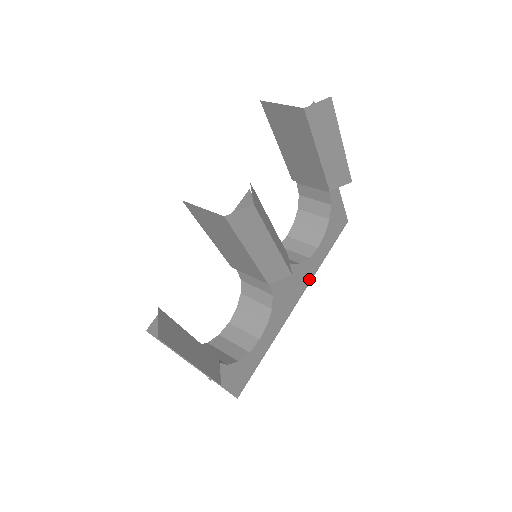
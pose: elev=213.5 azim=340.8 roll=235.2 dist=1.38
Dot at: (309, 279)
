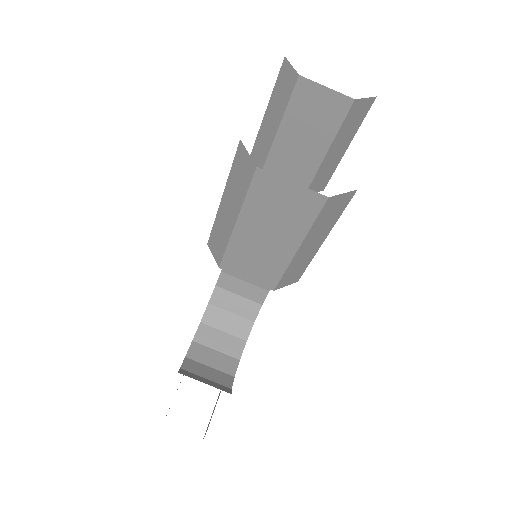
Dot at: occluded
